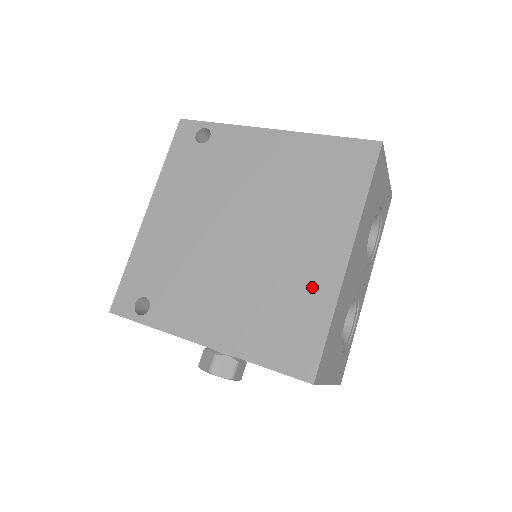
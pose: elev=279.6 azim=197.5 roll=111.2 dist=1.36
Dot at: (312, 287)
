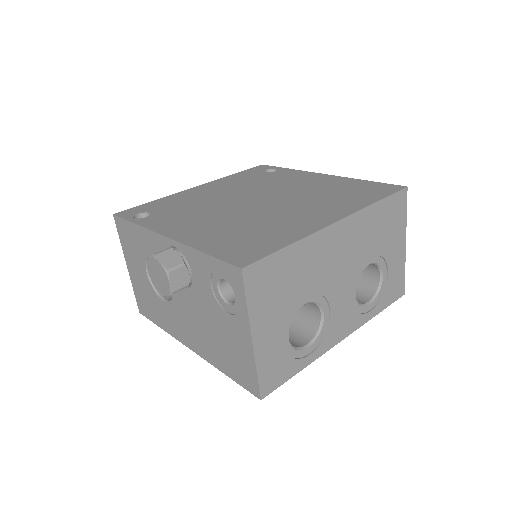
Dot at: (291, 227)
